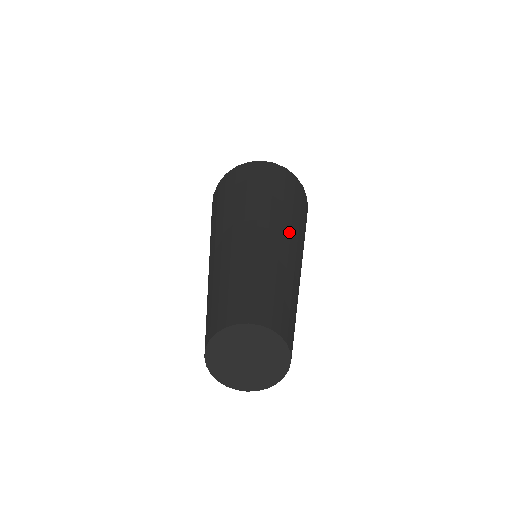
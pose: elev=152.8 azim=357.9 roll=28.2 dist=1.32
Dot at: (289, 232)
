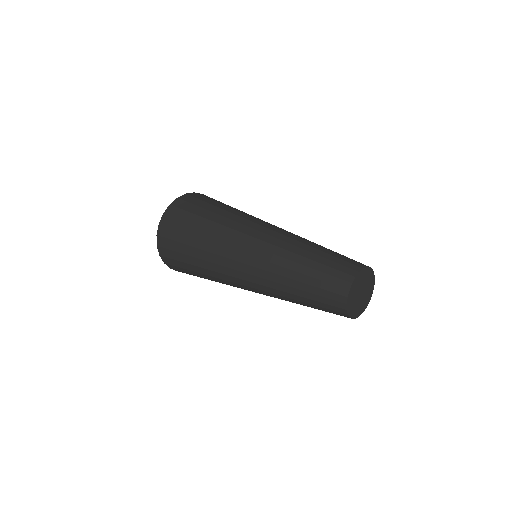
Dot at: (261, 226)
